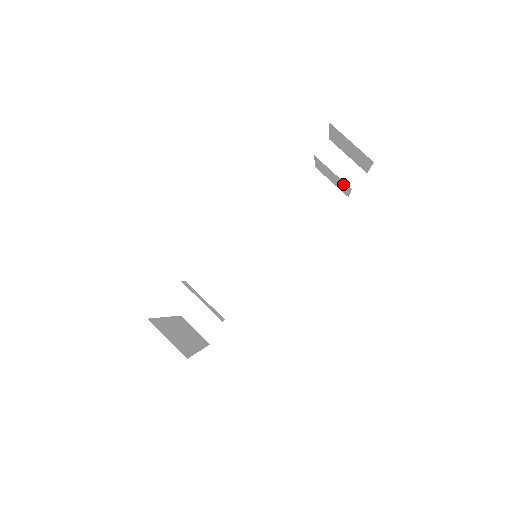
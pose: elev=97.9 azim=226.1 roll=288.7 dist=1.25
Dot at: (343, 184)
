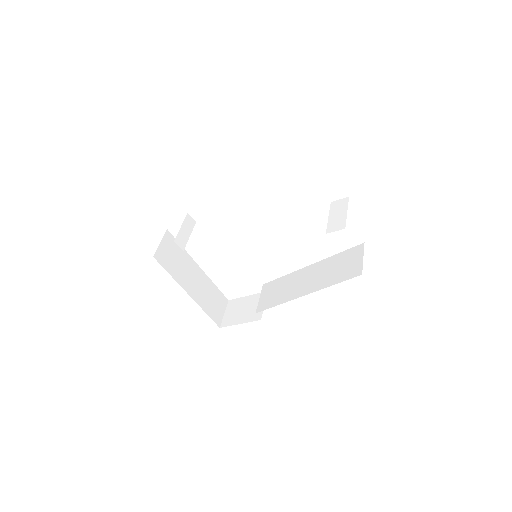
Dot at: occluded
